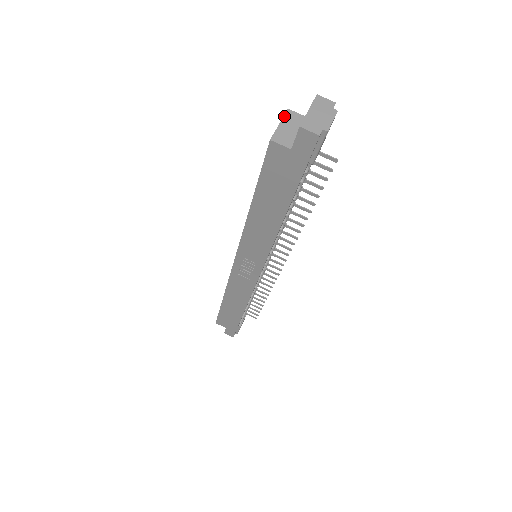
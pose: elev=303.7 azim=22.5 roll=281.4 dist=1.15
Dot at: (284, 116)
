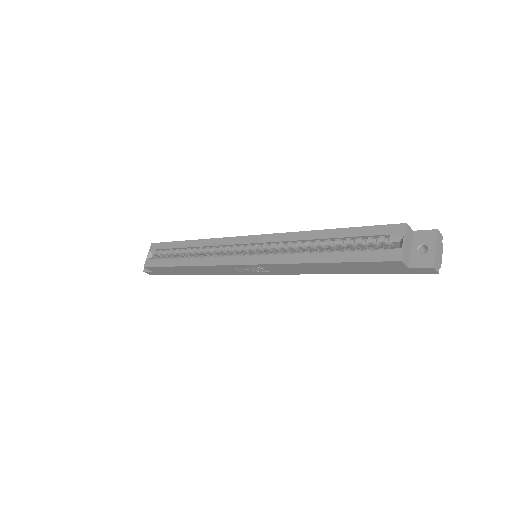
Dot at: (406, 232)
